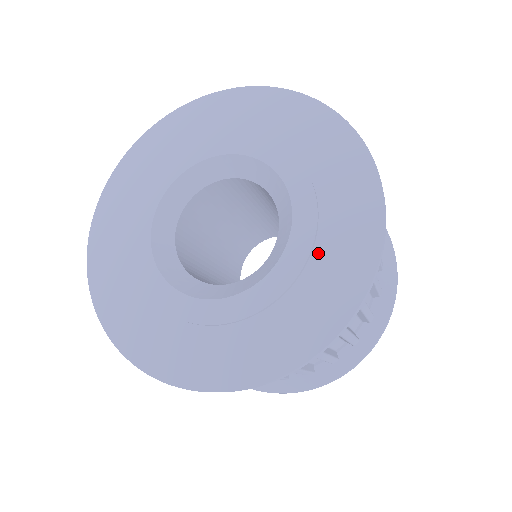
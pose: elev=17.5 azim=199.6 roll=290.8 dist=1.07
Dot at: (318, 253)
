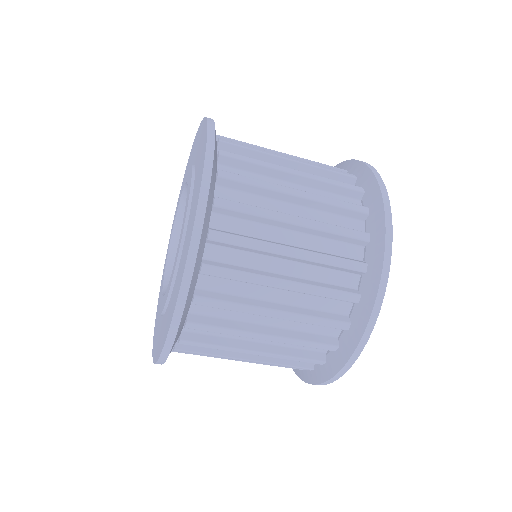
Dot at: (195, 181)
